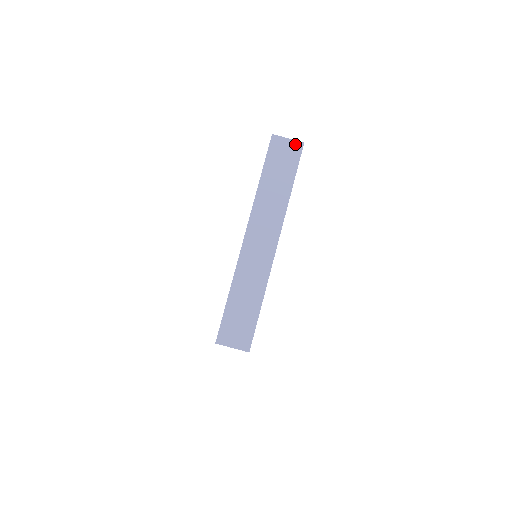
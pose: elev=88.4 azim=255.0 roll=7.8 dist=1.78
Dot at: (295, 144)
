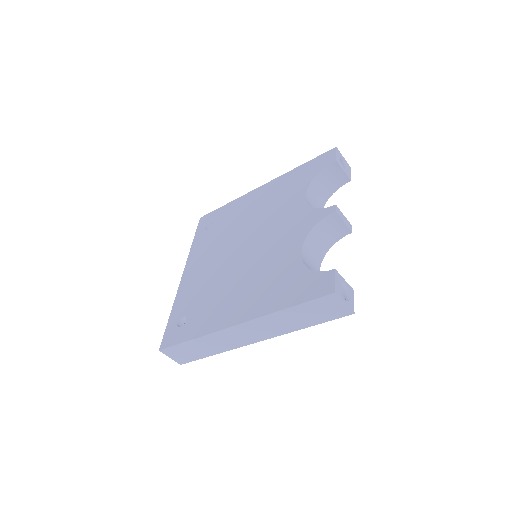
Dot at: (345, 310)
